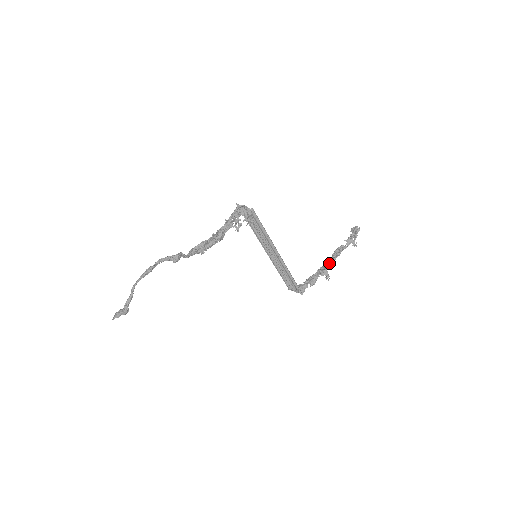
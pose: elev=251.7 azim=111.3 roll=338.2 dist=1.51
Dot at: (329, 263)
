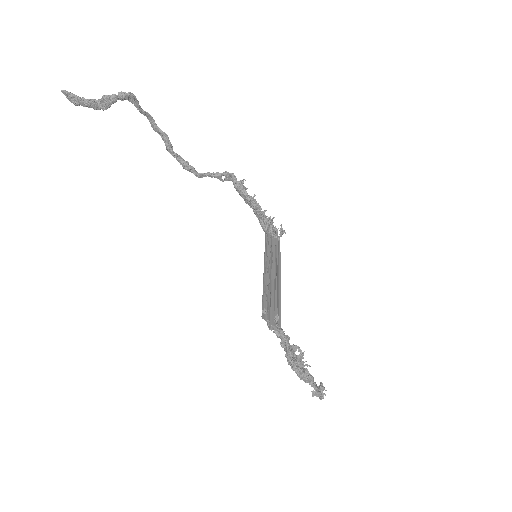
Dot at: occluded
